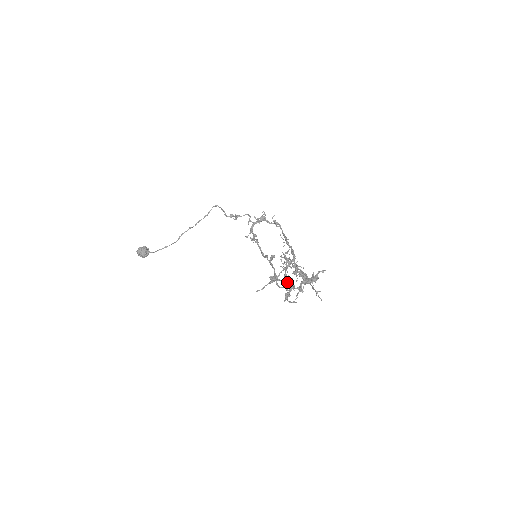
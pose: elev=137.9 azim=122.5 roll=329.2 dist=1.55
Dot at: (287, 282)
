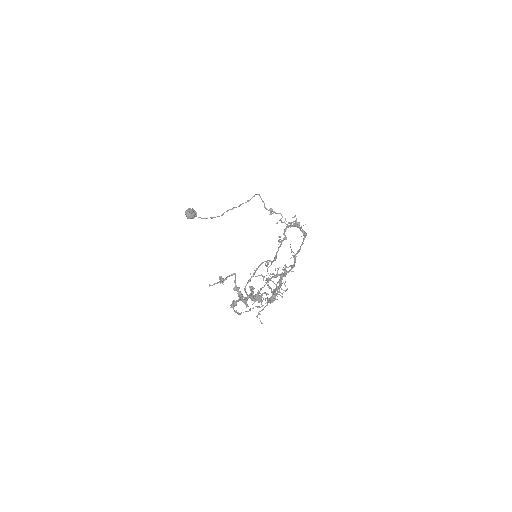
Dot at: (233, 289)
